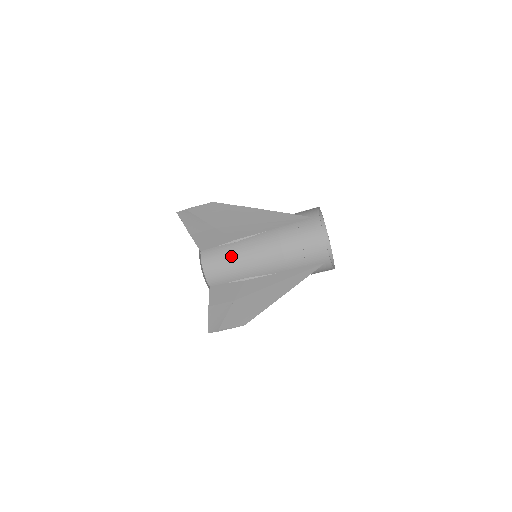
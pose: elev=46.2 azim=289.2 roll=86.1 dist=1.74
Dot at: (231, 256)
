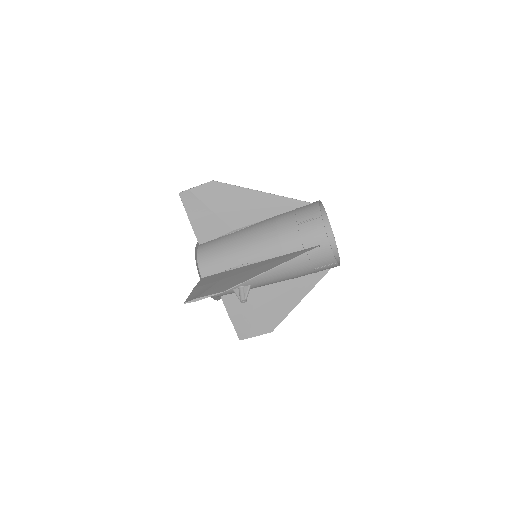
Dot at: (227, 242)
